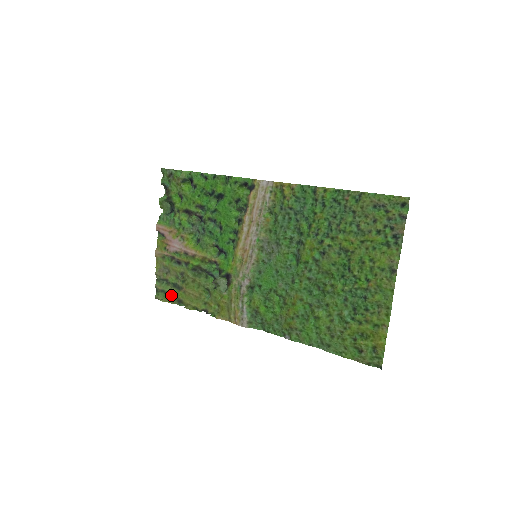
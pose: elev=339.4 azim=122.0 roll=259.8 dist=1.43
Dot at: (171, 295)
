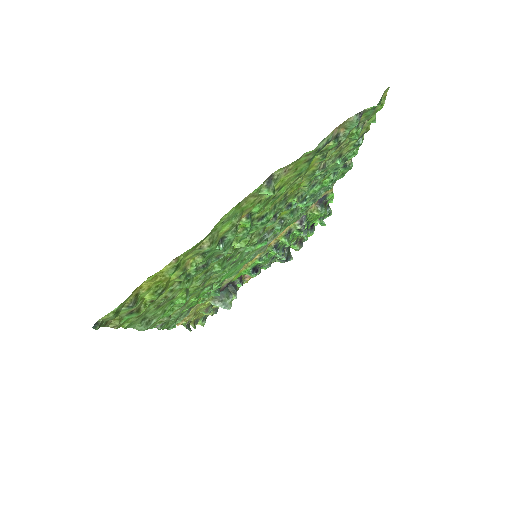
Dot at: (202, 317)
